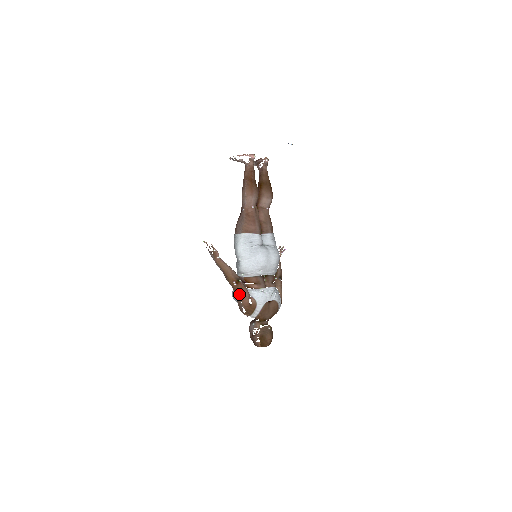
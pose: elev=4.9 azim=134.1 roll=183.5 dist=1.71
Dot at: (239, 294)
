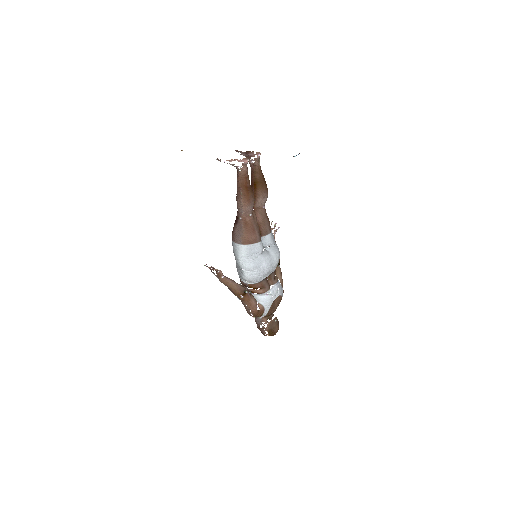
Dot at: (247, 304)
